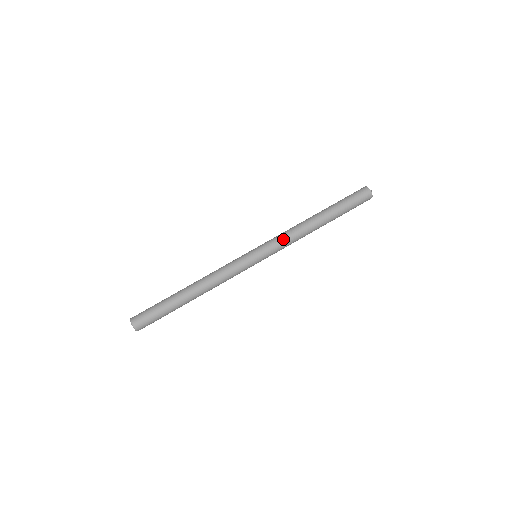
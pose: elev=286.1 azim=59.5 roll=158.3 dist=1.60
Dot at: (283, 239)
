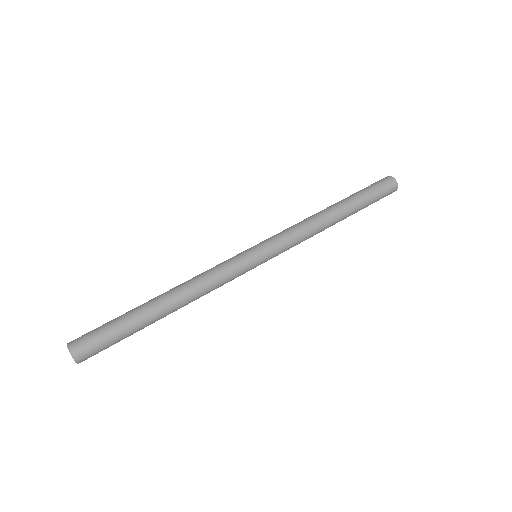
Dot at: (296, 240)
